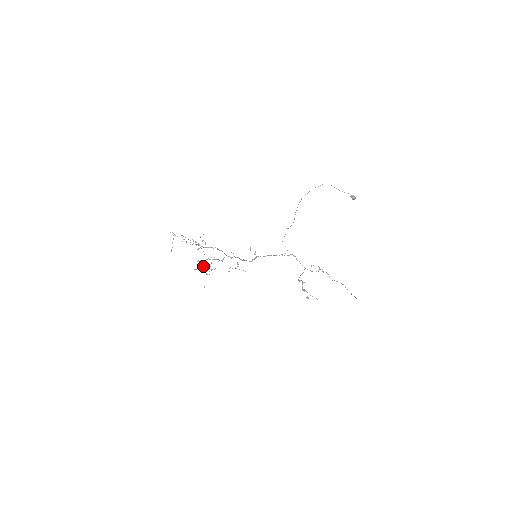
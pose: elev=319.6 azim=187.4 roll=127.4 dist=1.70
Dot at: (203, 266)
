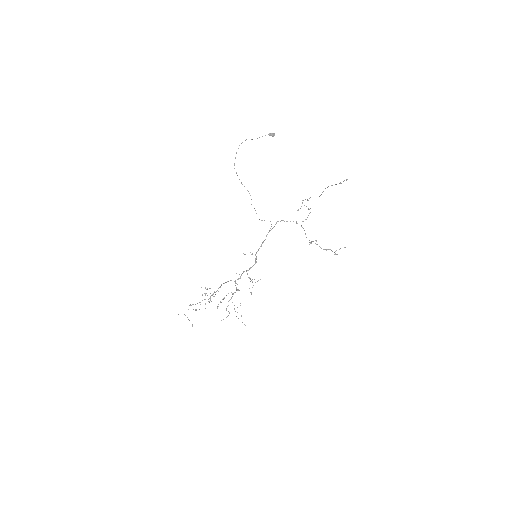
Dot at: (229, 312)
